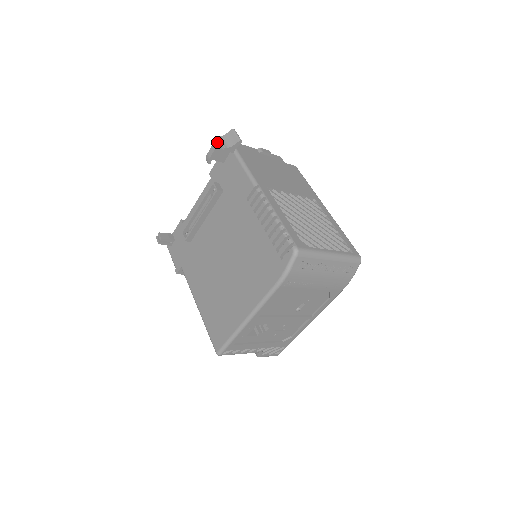
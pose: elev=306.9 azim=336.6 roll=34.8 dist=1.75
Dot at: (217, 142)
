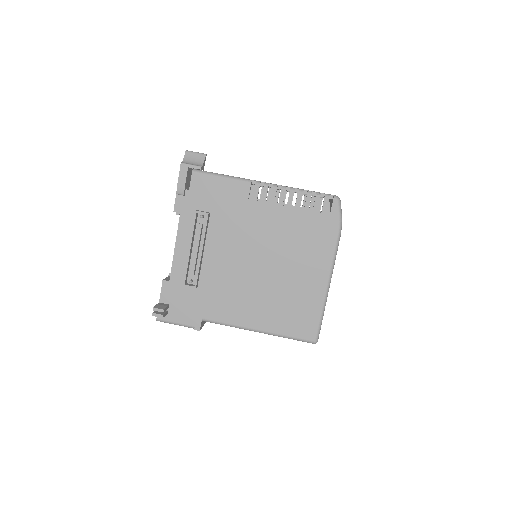
Dot at: (185, 168)
